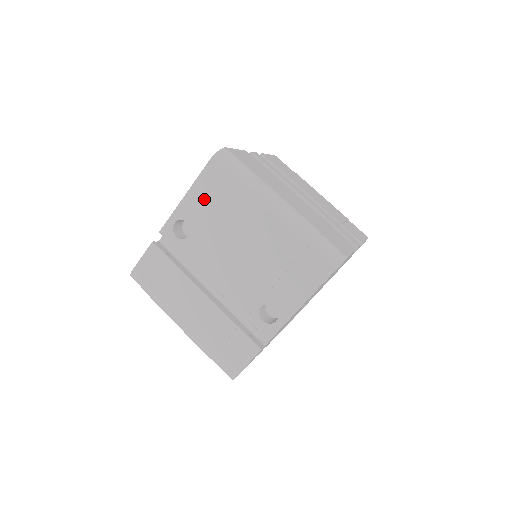
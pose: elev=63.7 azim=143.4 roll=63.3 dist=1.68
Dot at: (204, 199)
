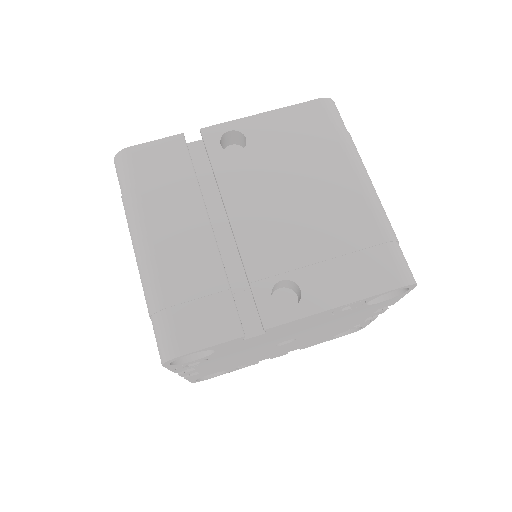
Dot at: (286, 128)
